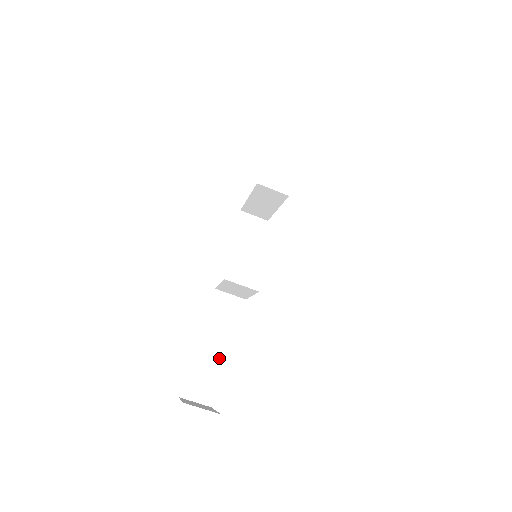
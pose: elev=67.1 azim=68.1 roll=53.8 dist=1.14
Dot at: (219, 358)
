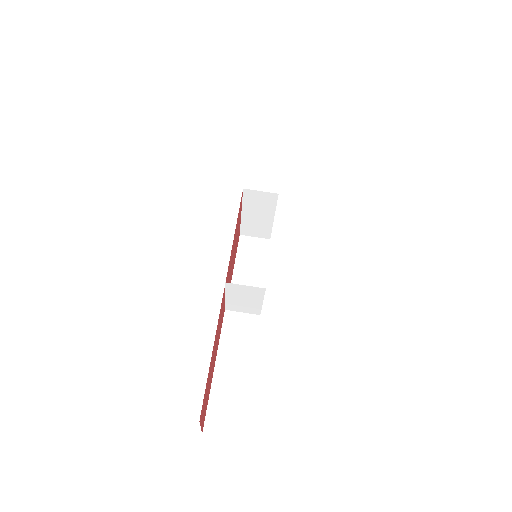
Dot at: (242, 382)
